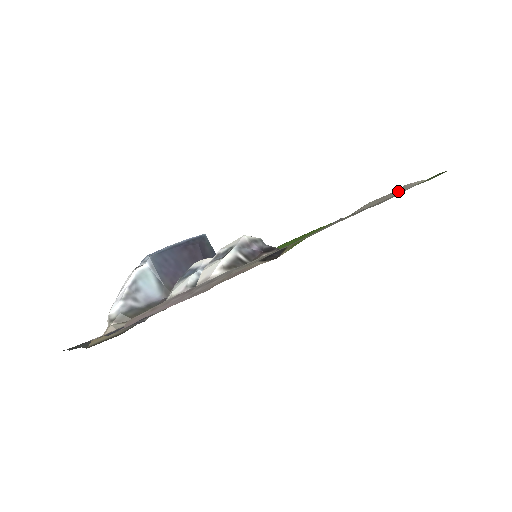
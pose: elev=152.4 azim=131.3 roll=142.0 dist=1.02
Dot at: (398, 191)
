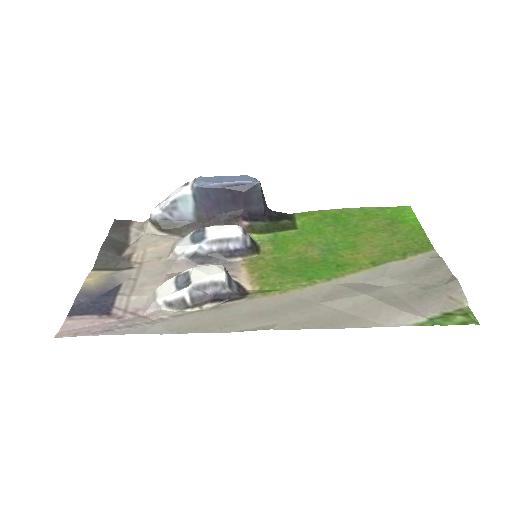
Dot at: (387, 315)
